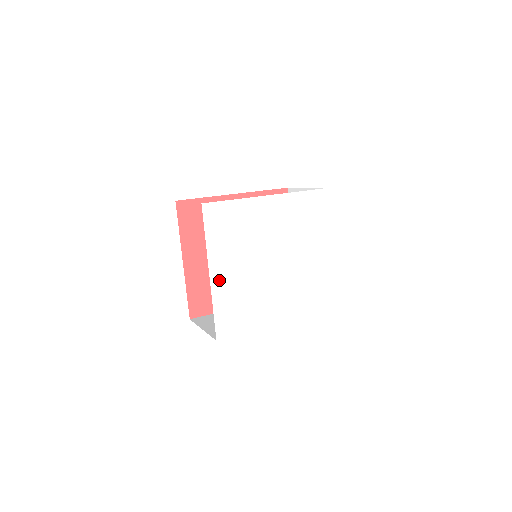
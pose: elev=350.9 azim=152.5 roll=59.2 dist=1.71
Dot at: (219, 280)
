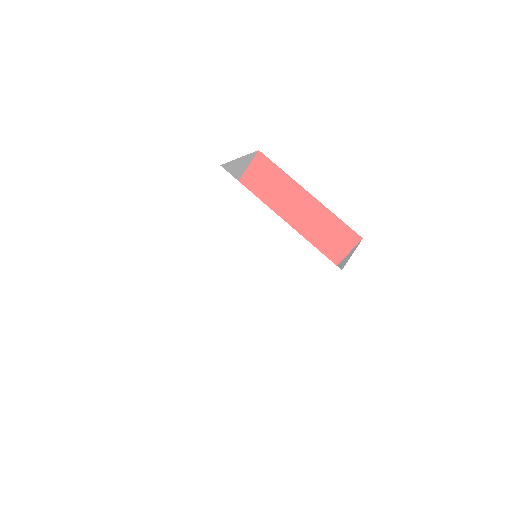
Dot at: (213, 316)
